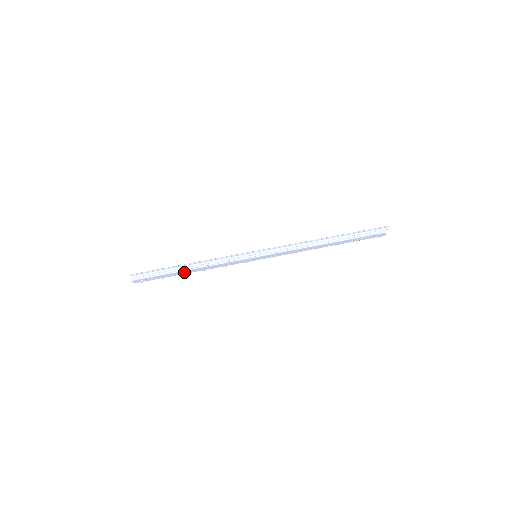
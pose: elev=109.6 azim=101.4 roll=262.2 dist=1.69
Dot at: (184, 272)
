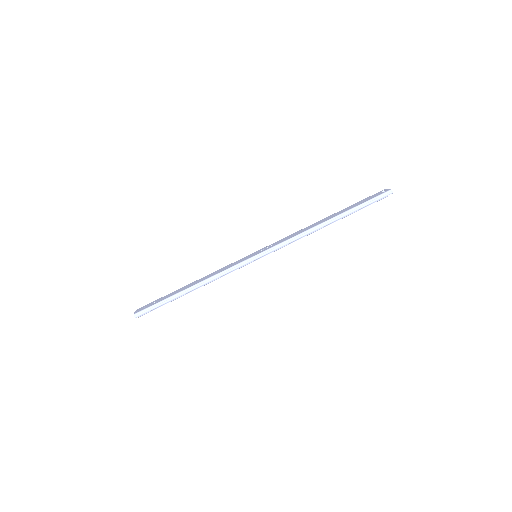
Dot at: (187, 293)
